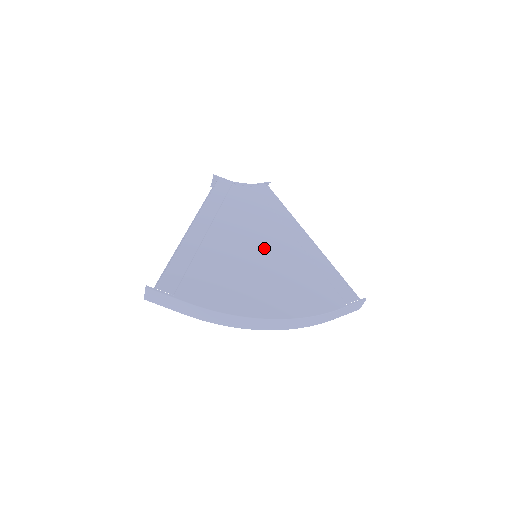
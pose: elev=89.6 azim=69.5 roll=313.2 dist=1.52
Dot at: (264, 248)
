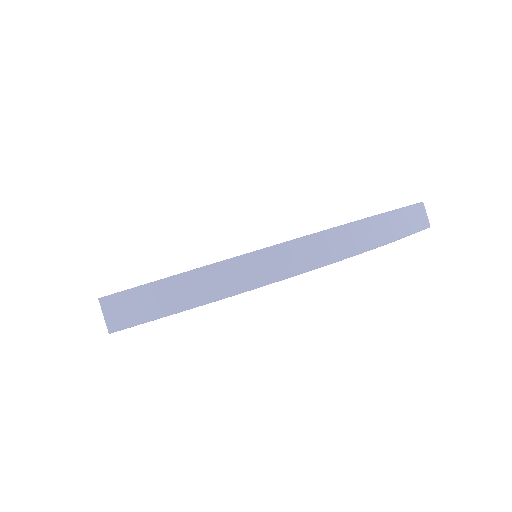
Dot at: occluded
